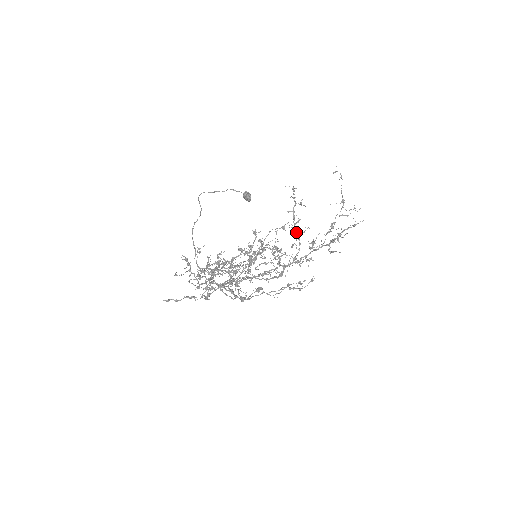
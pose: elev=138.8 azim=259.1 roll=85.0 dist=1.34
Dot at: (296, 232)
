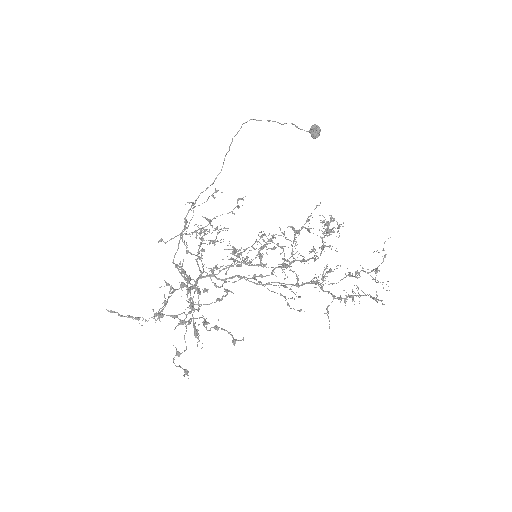
Dot at: (322, 242)
